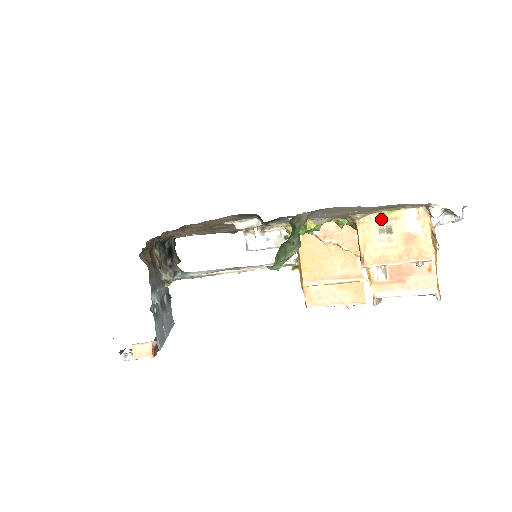
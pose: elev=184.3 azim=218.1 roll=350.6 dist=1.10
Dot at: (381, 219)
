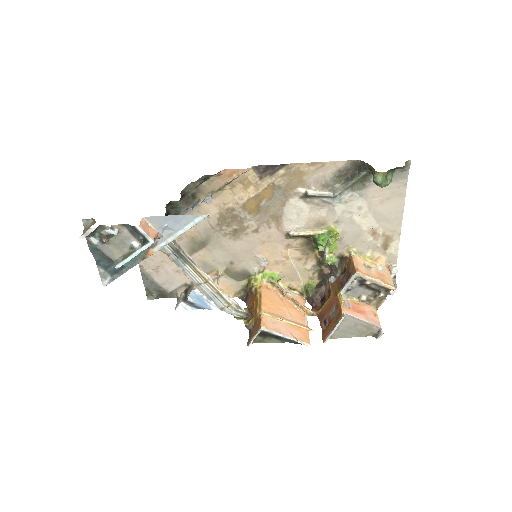
Dot at: (365, 260)
